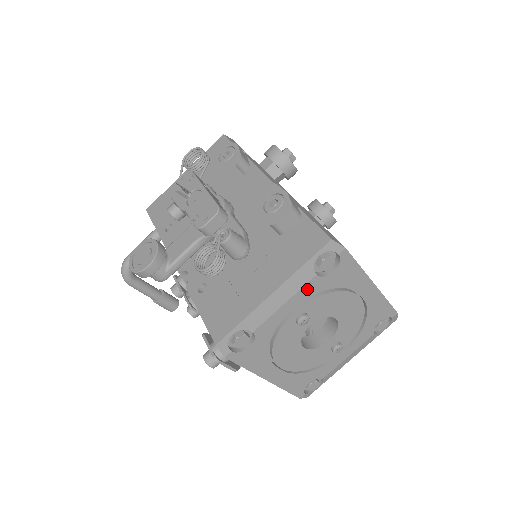
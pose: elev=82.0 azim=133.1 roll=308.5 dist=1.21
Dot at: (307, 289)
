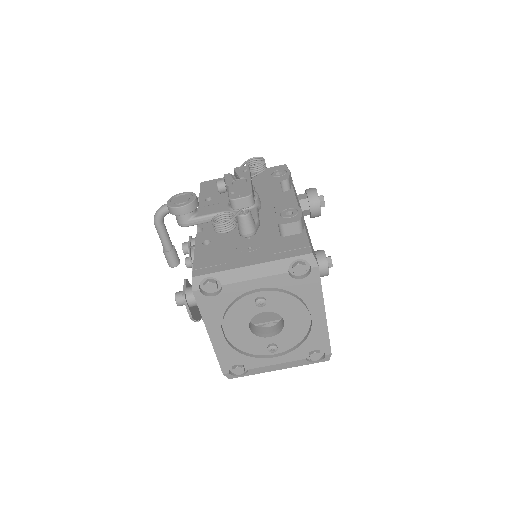
Dot at: (276, 279)
